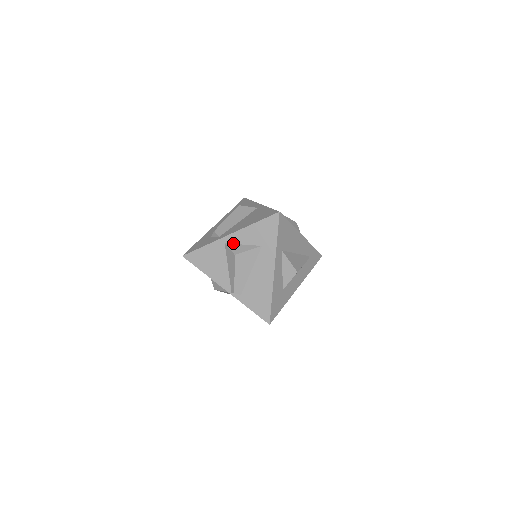
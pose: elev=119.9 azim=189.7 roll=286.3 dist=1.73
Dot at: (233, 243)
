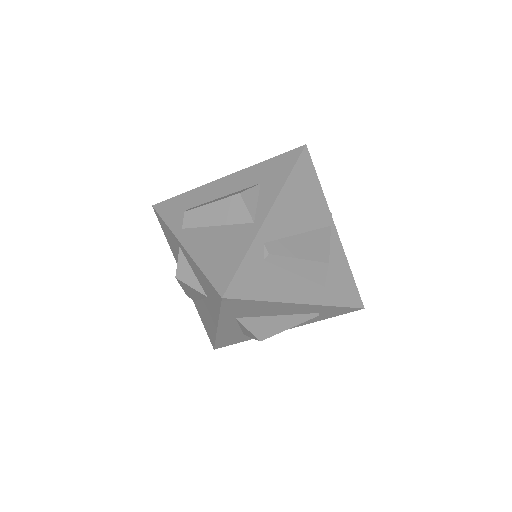
Dot at: (185, 257)
